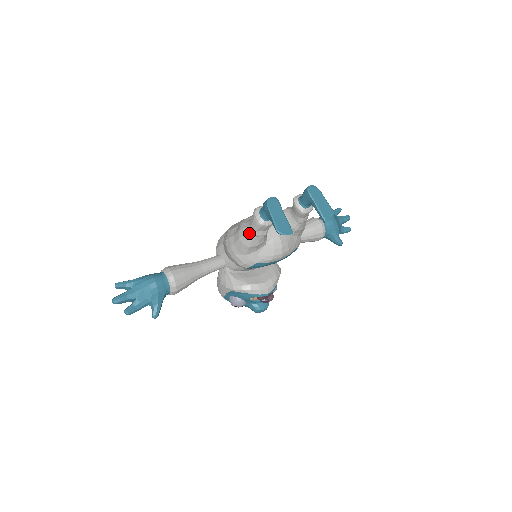
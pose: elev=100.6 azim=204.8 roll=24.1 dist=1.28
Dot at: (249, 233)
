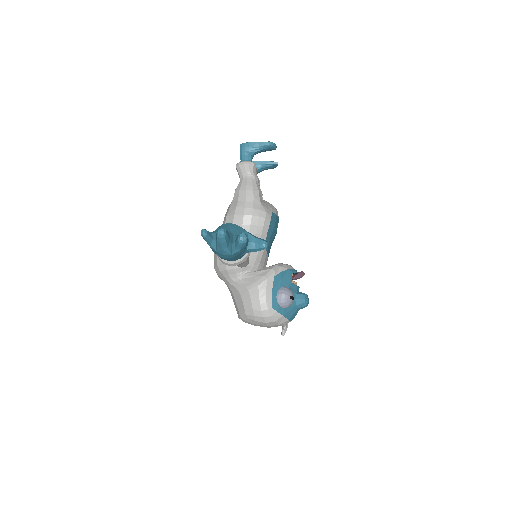
Dot at: (249, 180)
